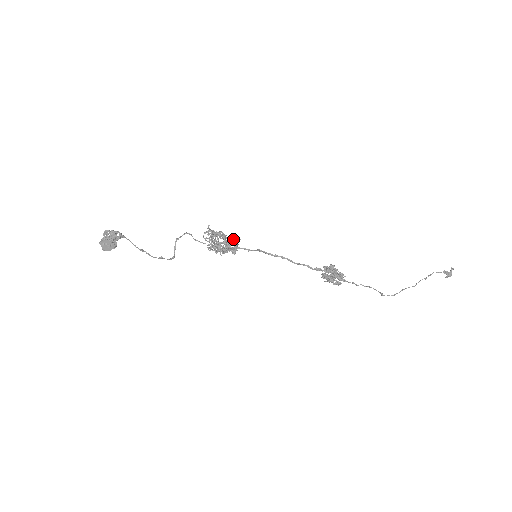
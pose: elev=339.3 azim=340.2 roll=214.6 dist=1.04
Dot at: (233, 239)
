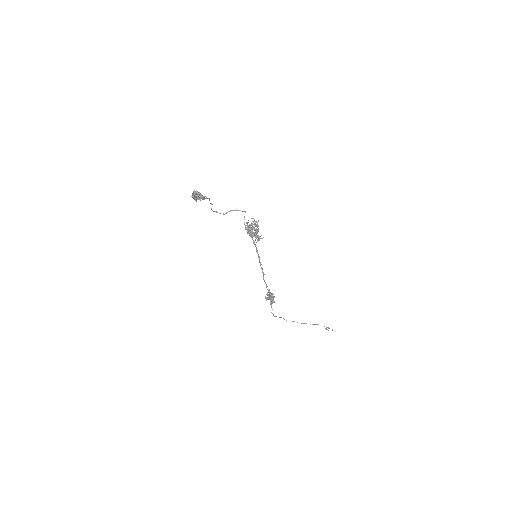
Dot at: (258, 240)
